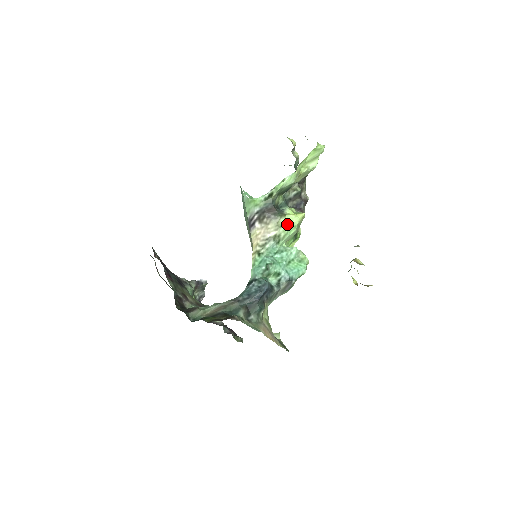
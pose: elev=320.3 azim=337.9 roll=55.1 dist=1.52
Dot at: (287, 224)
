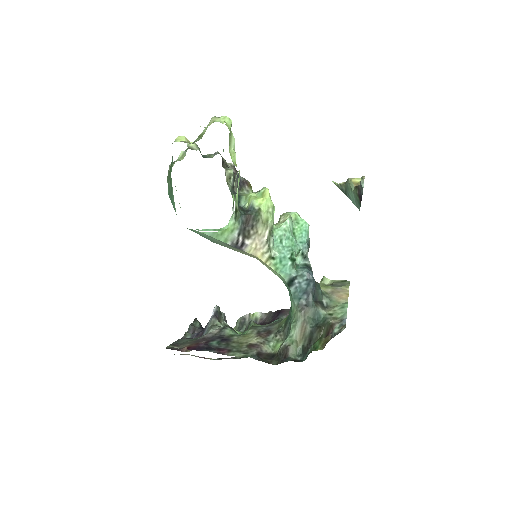
Dot at: (268, 214)
